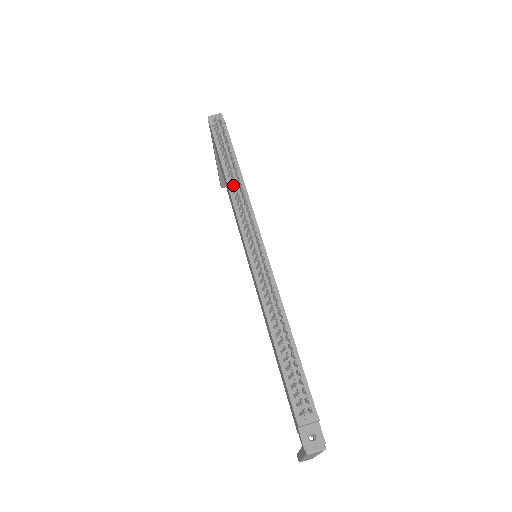
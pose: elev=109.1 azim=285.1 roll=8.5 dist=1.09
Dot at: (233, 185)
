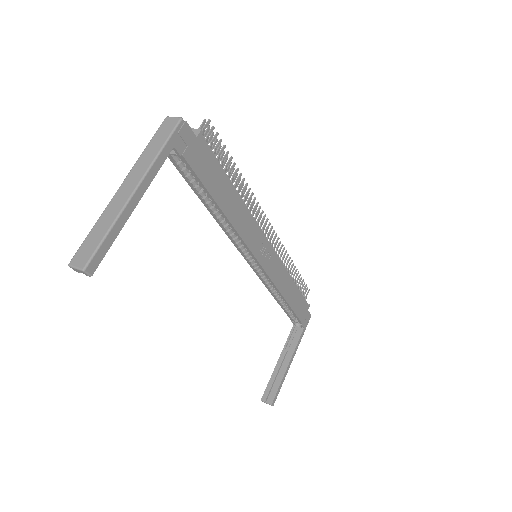
Dot at: occluded
